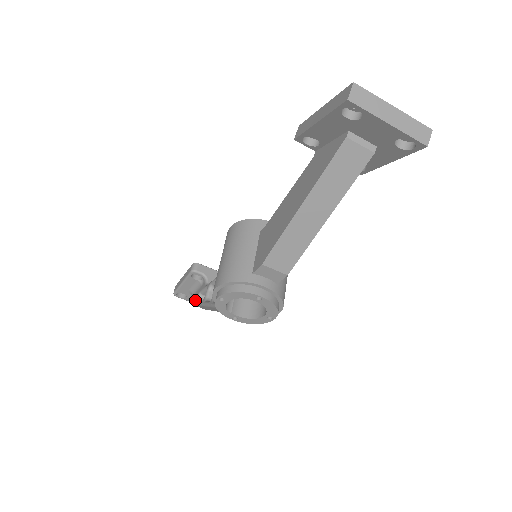
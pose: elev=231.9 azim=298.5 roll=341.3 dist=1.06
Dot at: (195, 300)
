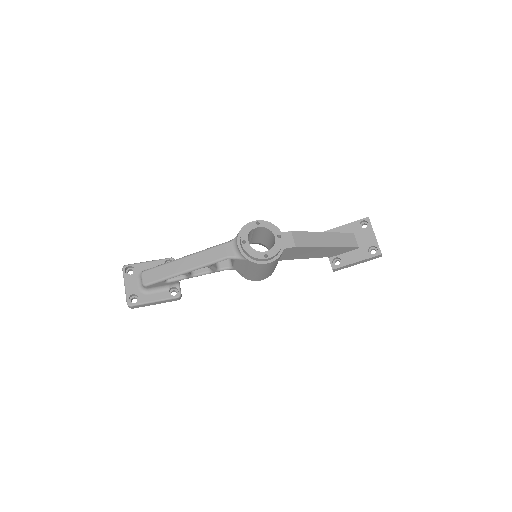
Dot at: (158, 266)
